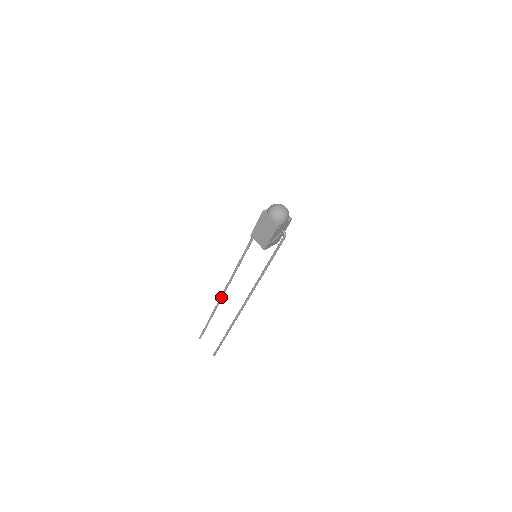
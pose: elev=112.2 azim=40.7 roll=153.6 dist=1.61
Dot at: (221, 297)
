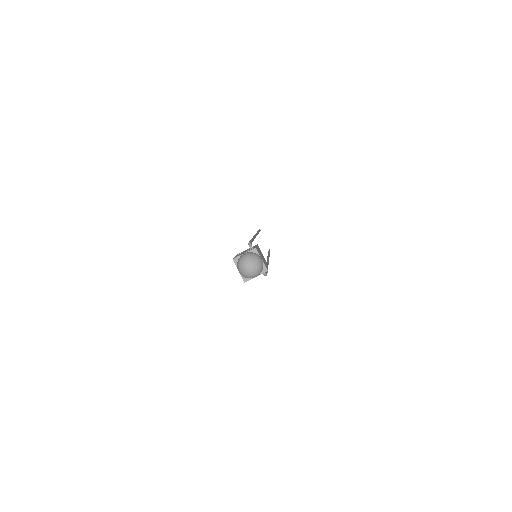
Dot at: occluded
